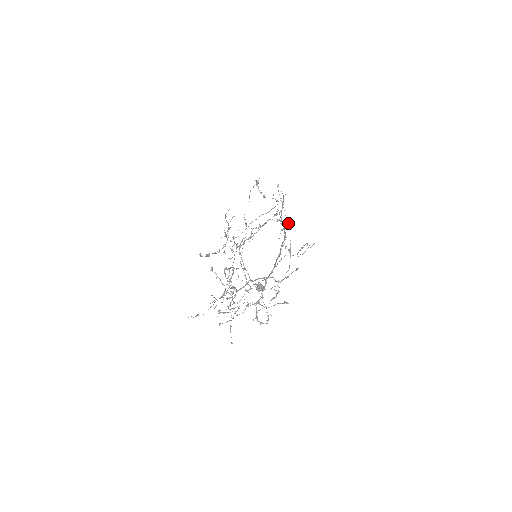
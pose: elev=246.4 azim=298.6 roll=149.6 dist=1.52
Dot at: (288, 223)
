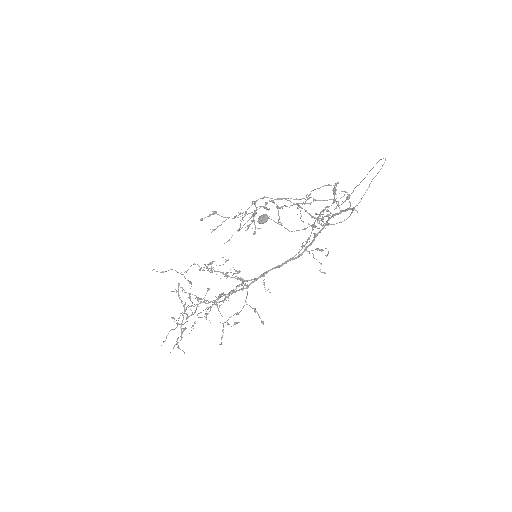
Dot at: occluded
